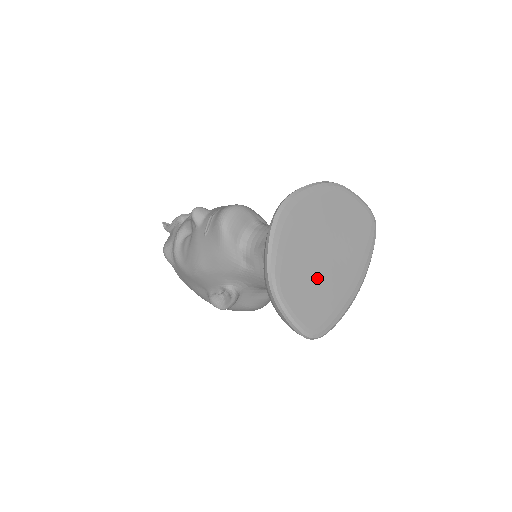
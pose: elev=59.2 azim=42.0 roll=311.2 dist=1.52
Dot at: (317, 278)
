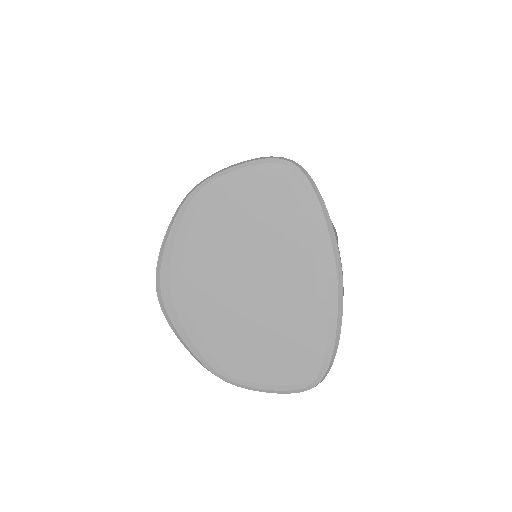
Dot at: (263, 324)
